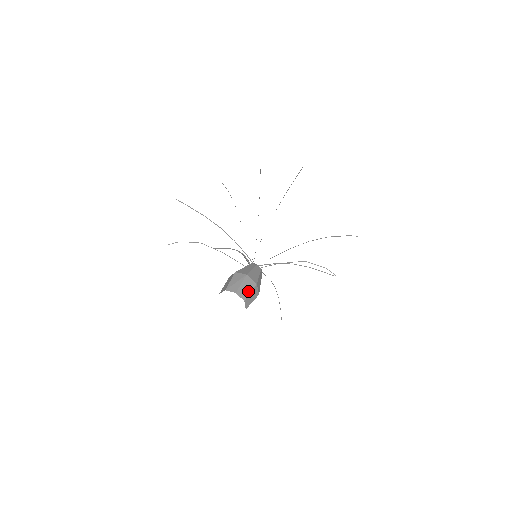
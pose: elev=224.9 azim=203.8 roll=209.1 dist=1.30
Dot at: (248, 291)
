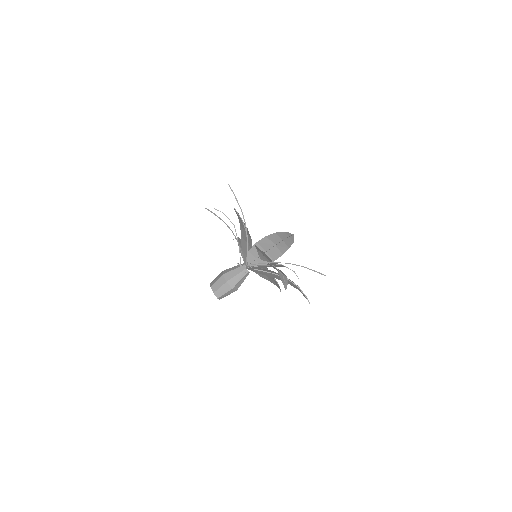
Dot at: (219, 286)
